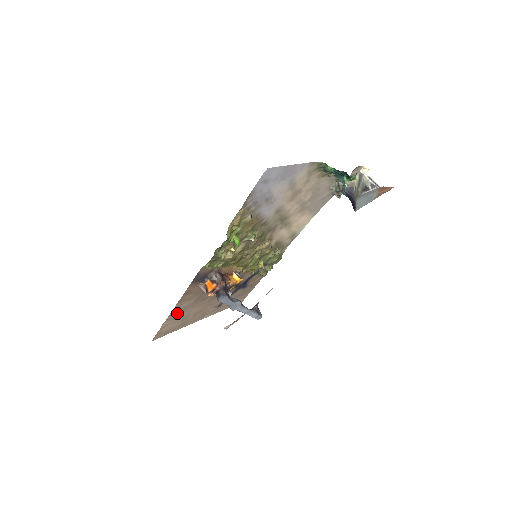
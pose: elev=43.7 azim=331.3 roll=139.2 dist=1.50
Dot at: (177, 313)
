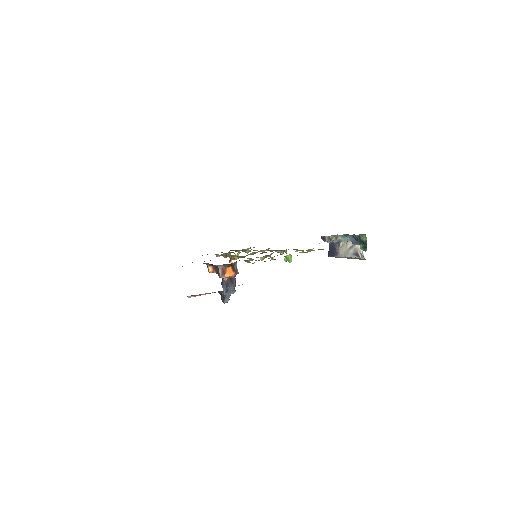
Dot at: occluded
